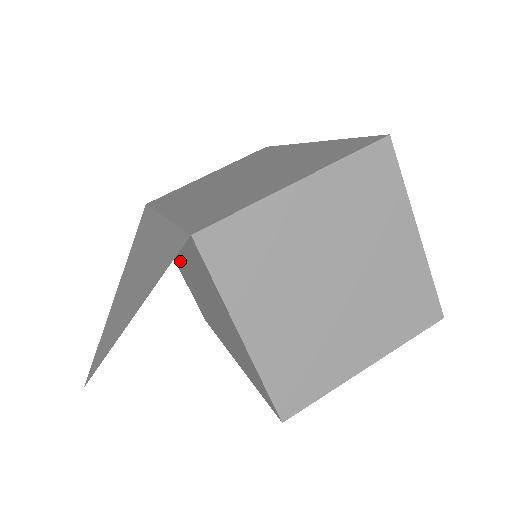
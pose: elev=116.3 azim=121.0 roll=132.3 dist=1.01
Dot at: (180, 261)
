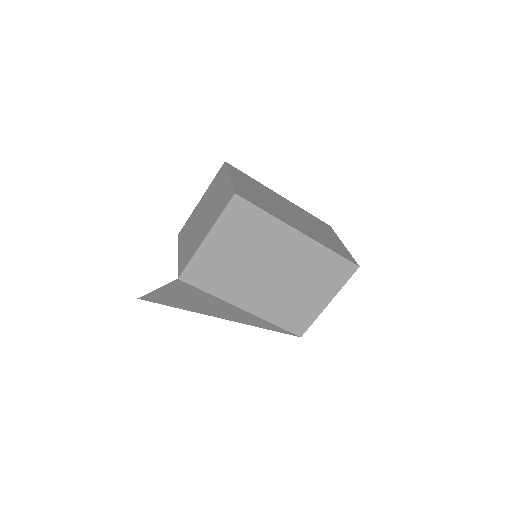
Dot at: occluded
